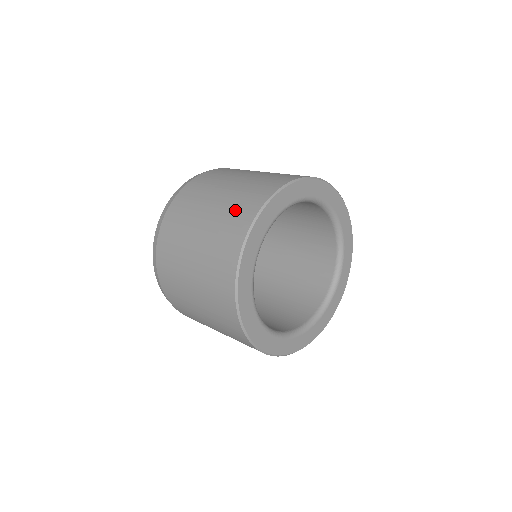
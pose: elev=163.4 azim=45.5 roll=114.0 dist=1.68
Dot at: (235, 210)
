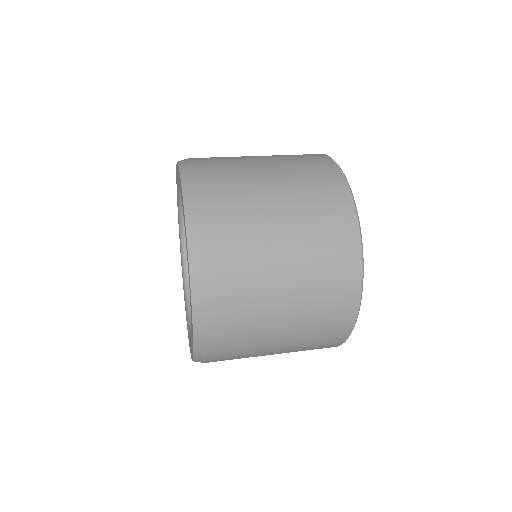
Dot at: (297, 155)
